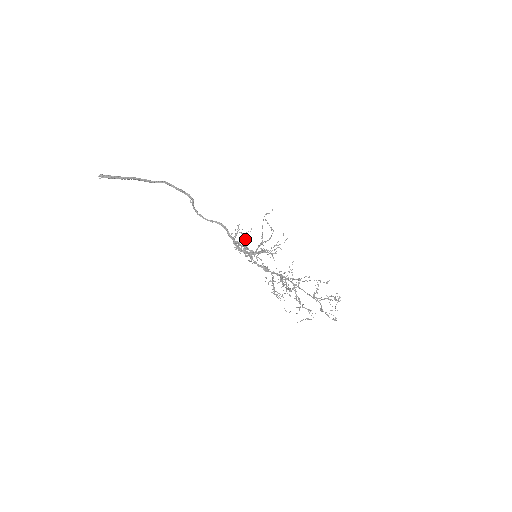
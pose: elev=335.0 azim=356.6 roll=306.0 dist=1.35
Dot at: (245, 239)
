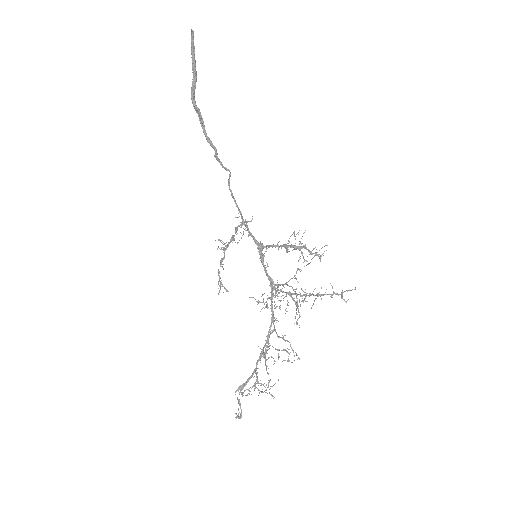
Dot at: occluded
